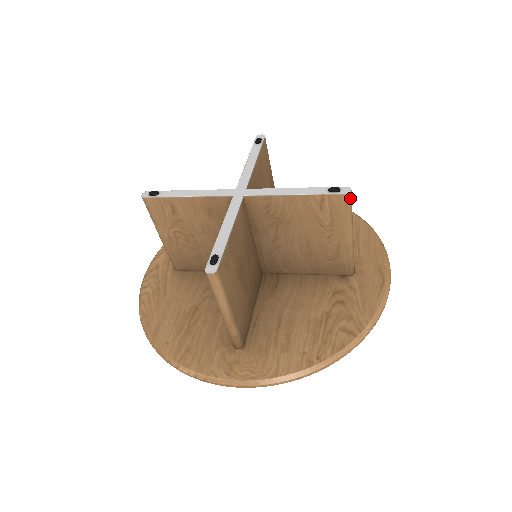
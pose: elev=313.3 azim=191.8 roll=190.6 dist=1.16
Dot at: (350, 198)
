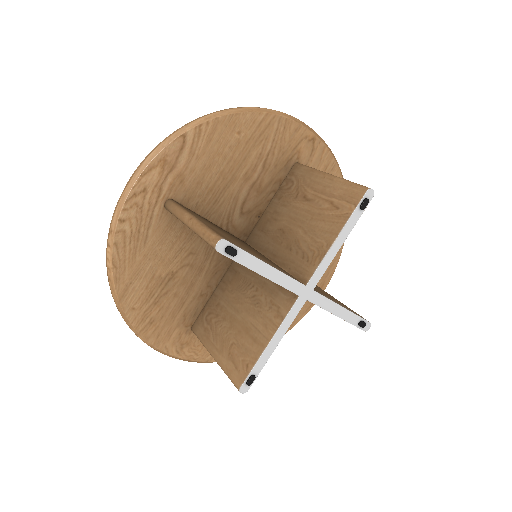
Dot at: occluded
